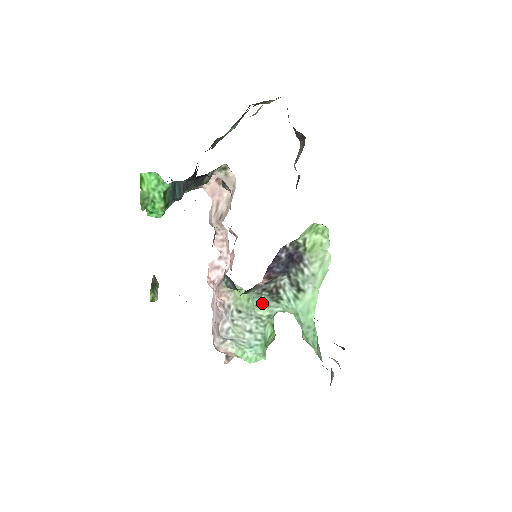
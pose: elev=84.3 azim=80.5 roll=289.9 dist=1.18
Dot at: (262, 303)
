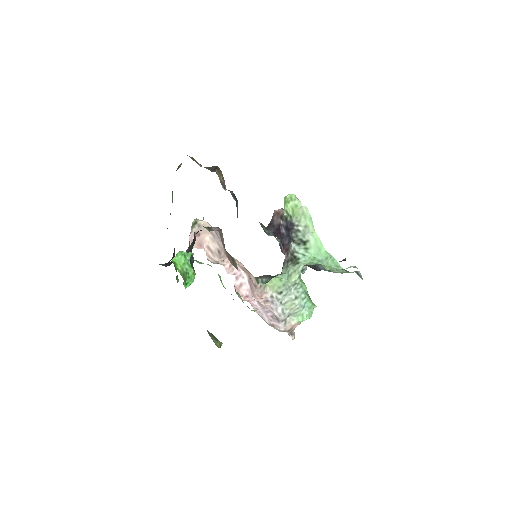
Dot at: (290, 273)
